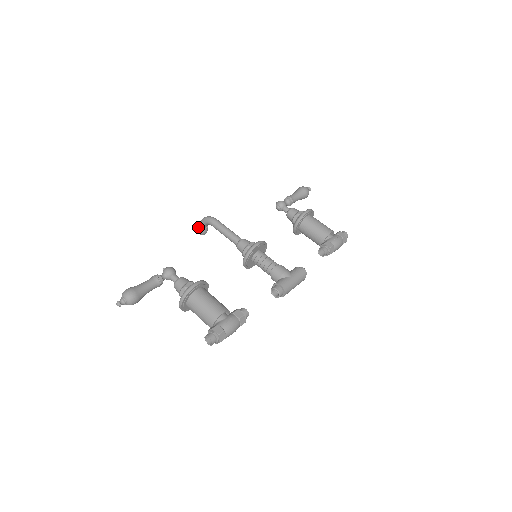
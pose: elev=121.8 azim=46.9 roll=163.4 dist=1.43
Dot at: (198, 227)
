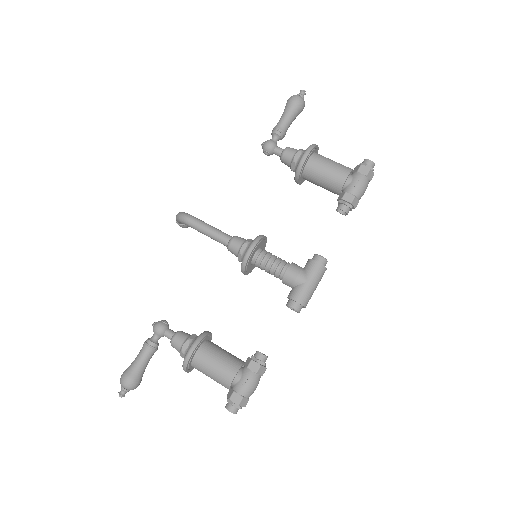
Dot at: (177, 223)
